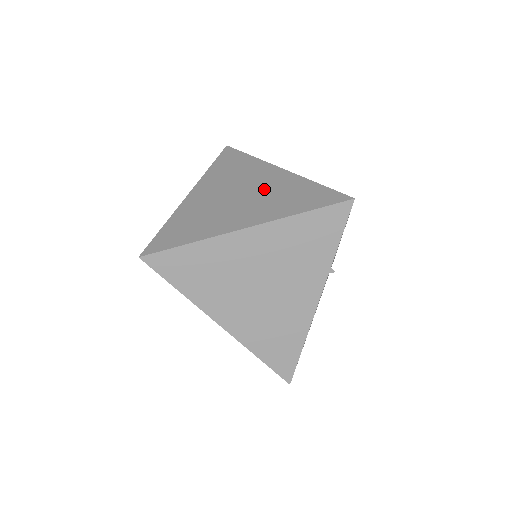
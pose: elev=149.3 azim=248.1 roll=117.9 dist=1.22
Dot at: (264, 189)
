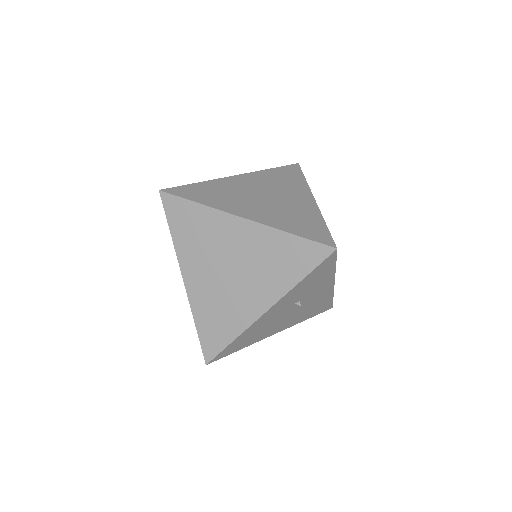
Dot at: (285, 203)
